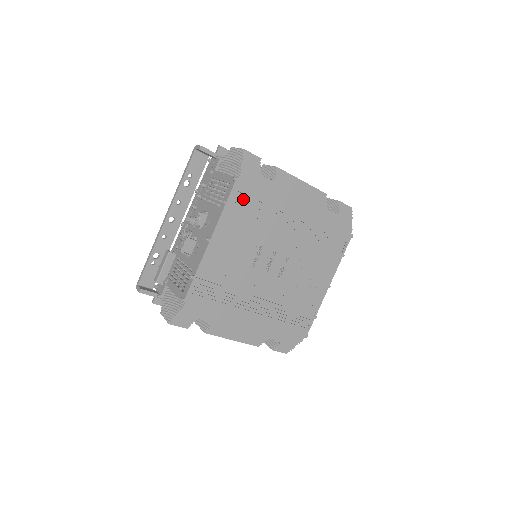
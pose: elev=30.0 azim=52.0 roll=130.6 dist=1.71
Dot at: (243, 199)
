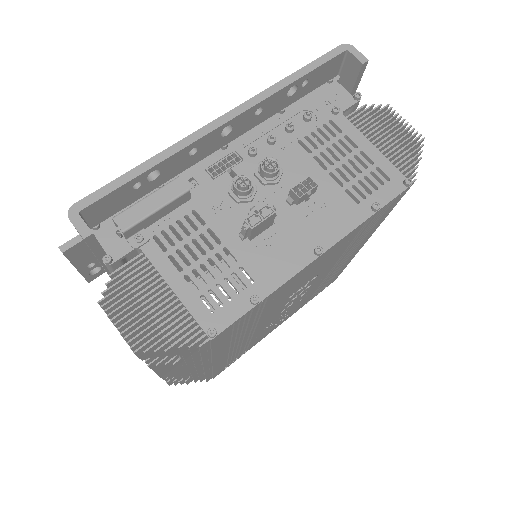
Dot at: (379, 213)
